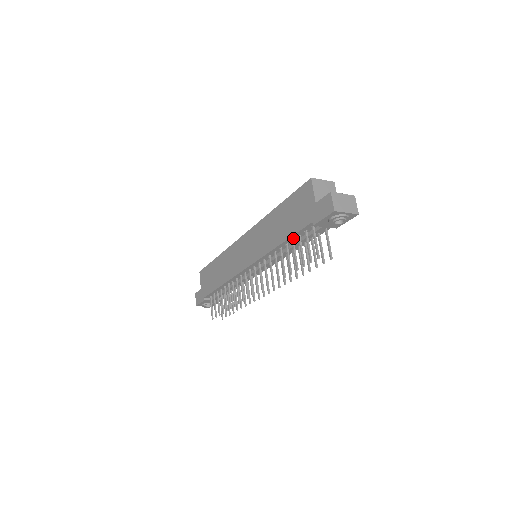
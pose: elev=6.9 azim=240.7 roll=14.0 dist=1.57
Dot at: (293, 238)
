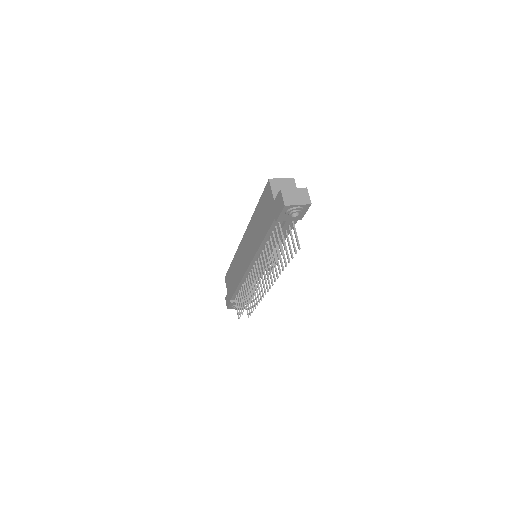
Dot at: (269, 235)
